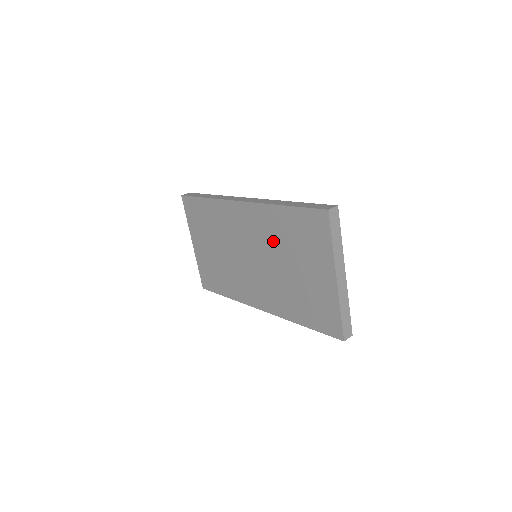
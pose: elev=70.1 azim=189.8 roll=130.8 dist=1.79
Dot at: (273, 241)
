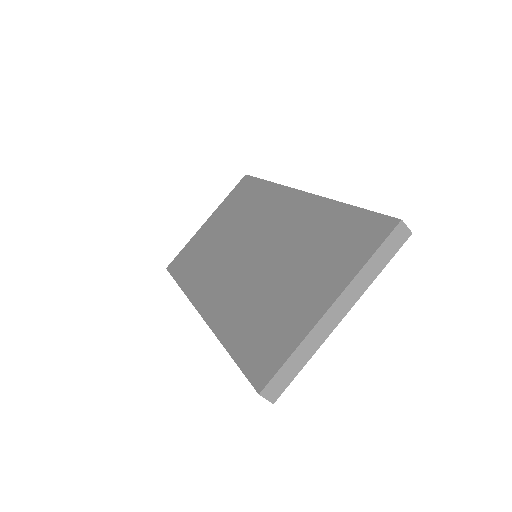
Dot at: (295, 239)
